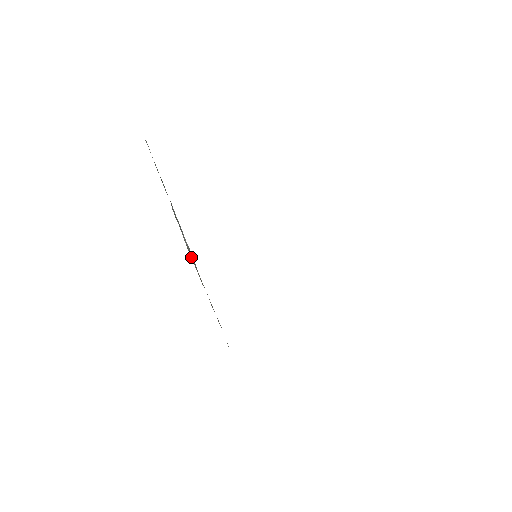
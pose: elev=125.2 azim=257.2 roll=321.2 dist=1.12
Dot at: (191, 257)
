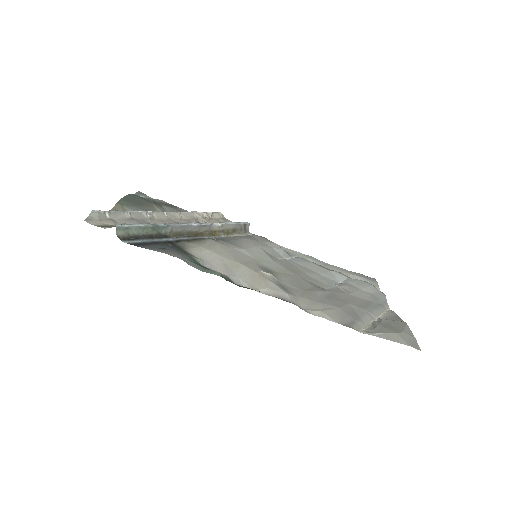
Dot at: (203, 230)
